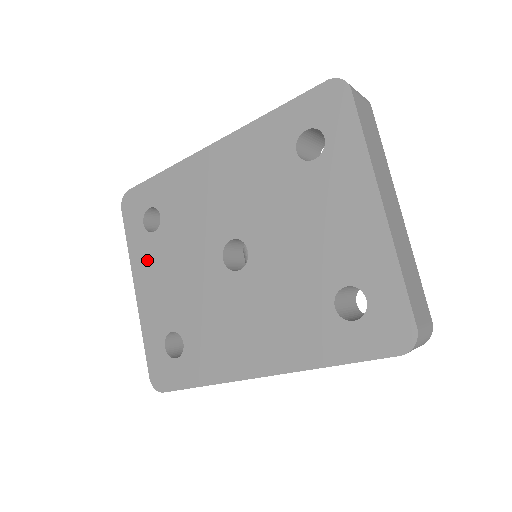
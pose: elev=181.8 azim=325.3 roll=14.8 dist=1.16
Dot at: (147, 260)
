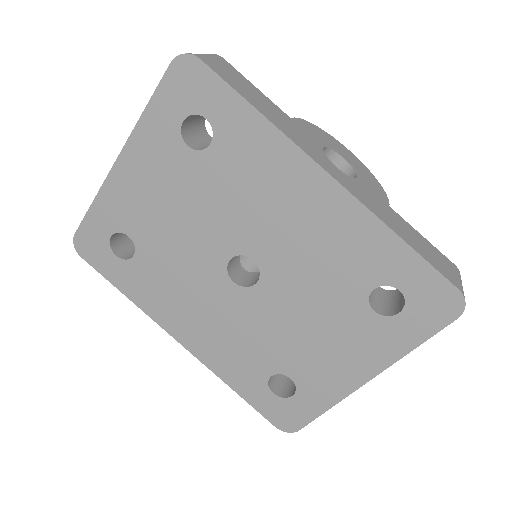
Dot at: (156, 157)
